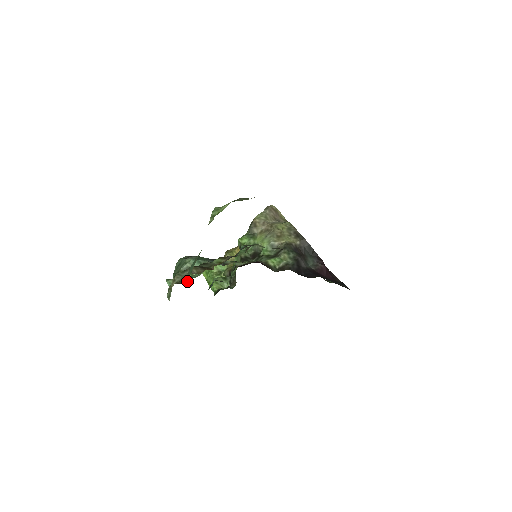
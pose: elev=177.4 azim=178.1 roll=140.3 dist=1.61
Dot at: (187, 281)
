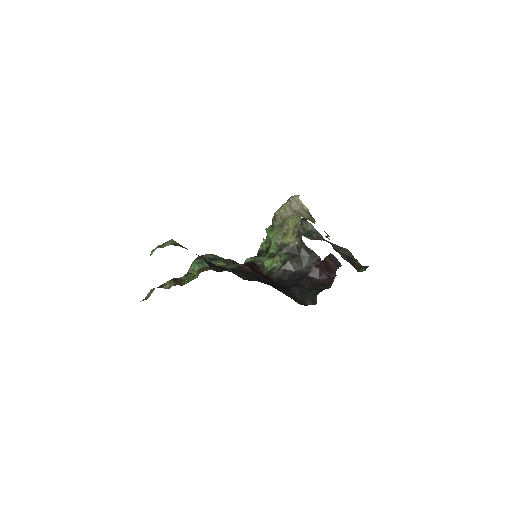
Dot at: (188, 282)
